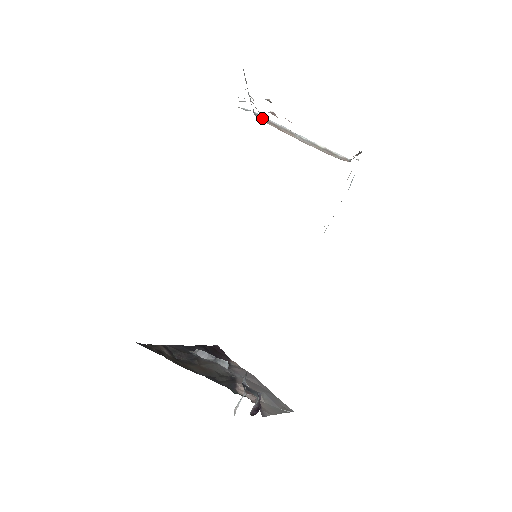
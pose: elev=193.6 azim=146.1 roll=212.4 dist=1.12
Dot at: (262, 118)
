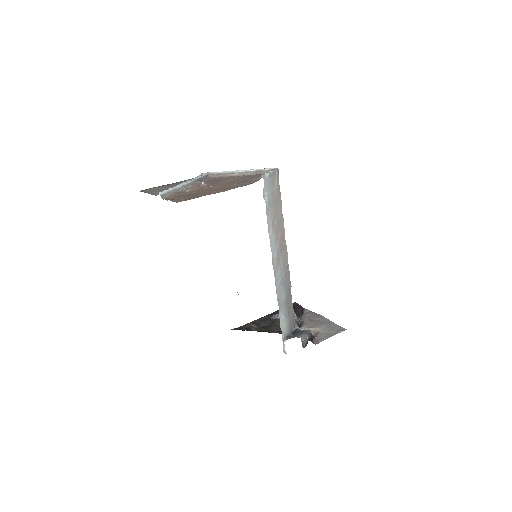
Dot at: (212, 174)
